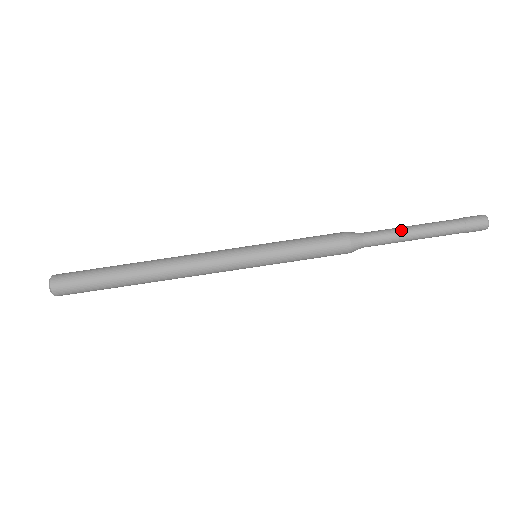
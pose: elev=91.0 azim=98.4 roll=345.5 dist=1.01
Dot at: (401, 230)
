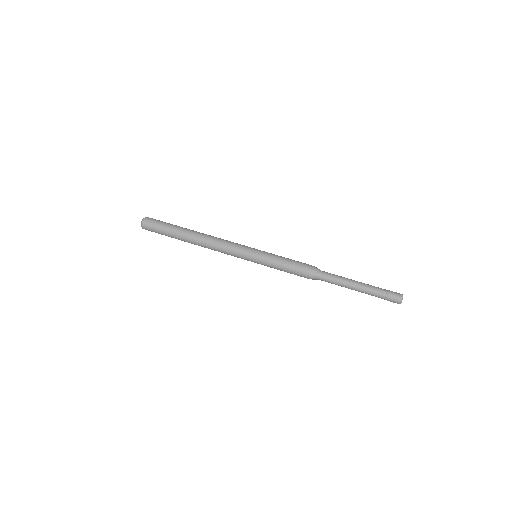
Dot at: (346, 278)
